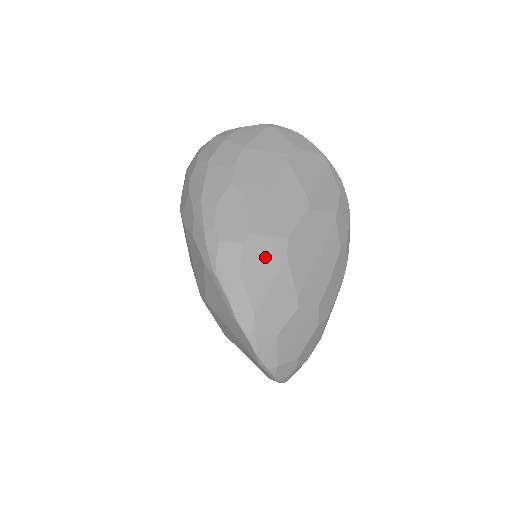
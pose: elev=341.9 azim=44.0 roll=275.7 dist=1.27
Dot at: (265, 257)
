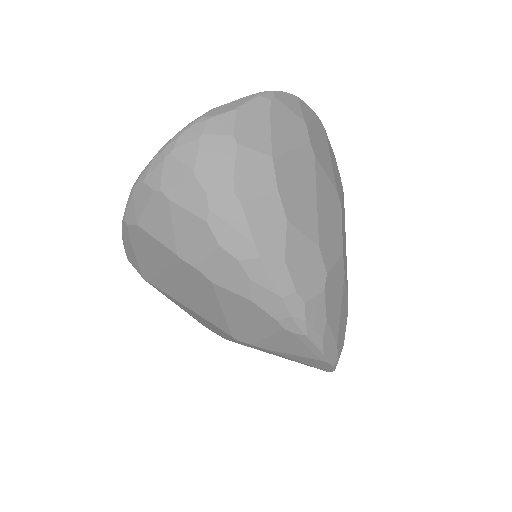
Dot at: (336, 288)
